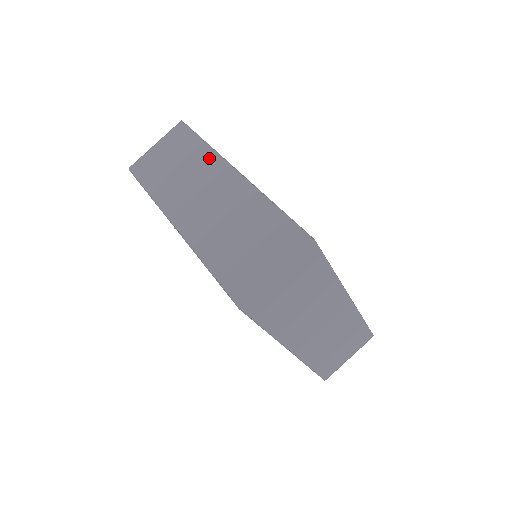
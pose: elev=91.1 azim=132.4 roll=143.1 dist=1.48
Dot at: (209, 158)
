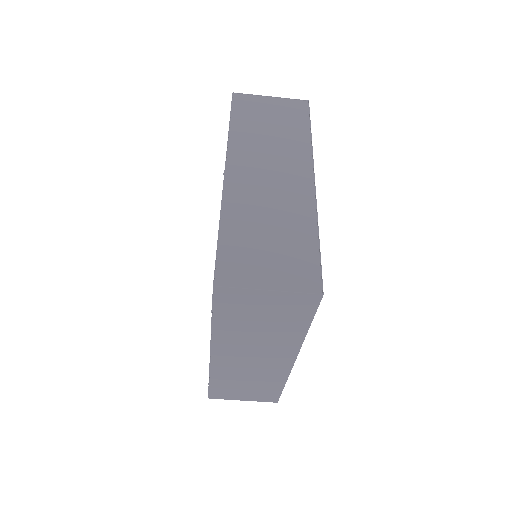
Dot at: (302, 150)
